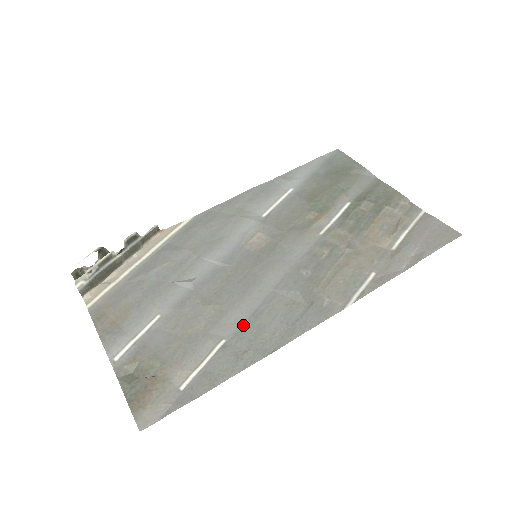
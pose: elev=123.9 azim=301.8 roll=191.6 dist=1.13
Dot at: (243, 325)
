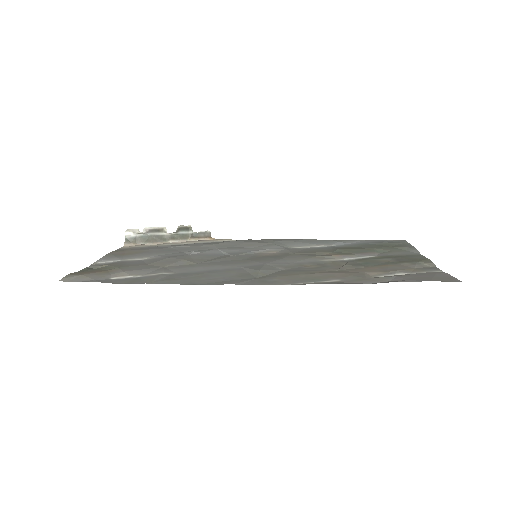
Dot at: (195, 272)
